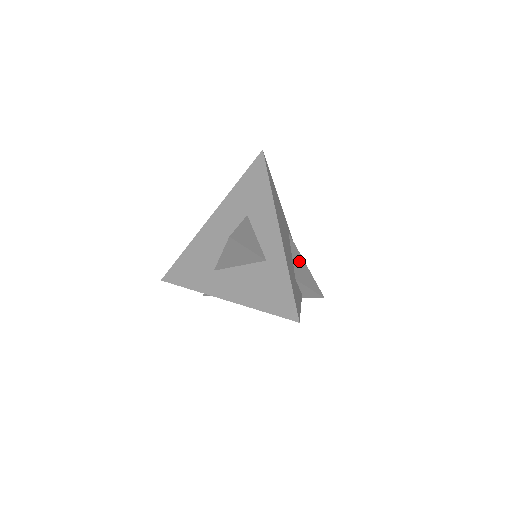
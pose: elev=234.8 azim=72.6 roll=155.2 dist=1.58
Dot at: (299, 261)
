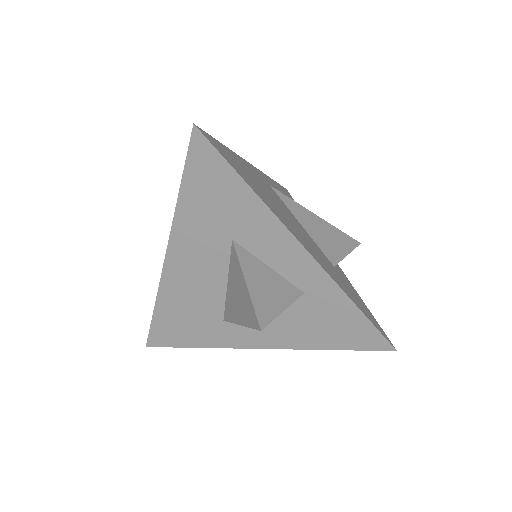
Dot at: (311, 223)
